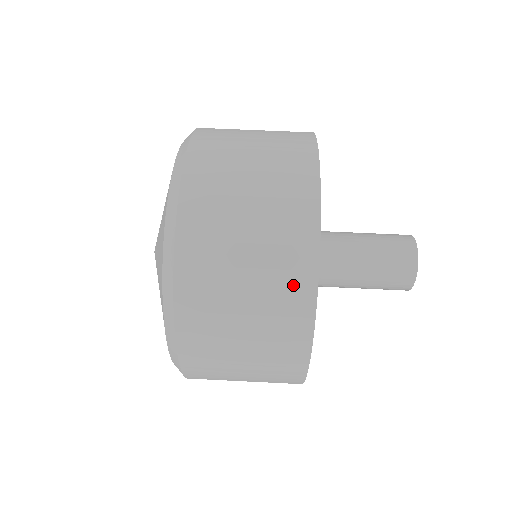
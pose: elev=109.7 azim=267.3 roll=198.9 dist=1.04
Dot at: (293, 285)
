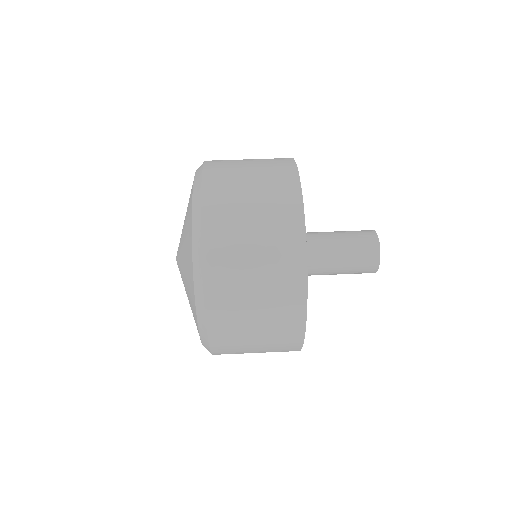
Dot at: (290, 307)
